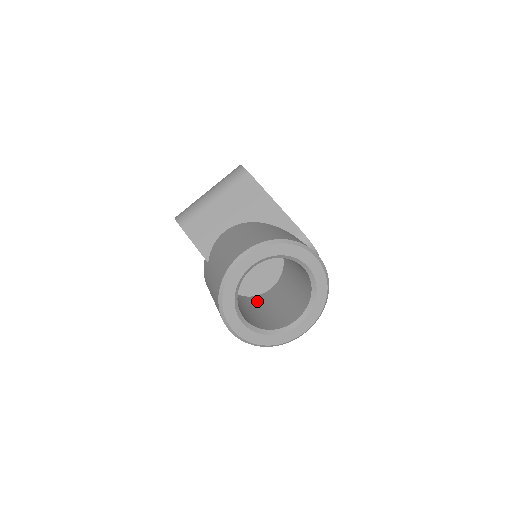
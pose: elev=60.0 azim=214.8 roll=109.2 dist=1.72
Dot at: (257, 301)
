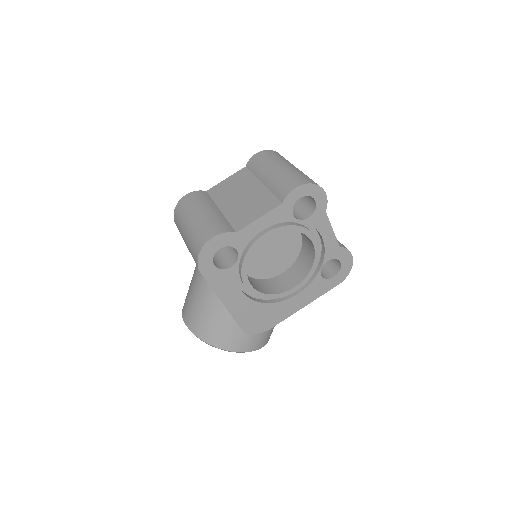
Dot at: occluded
